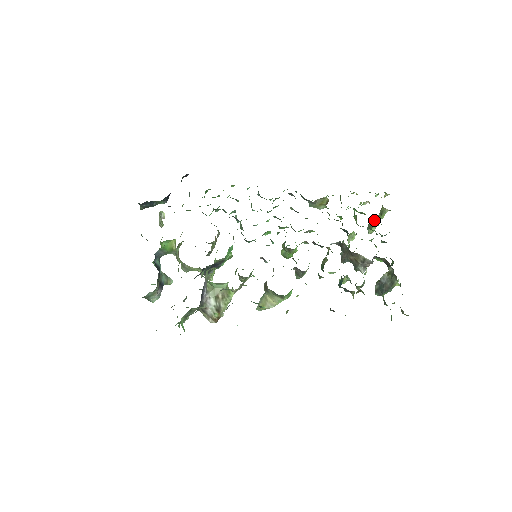
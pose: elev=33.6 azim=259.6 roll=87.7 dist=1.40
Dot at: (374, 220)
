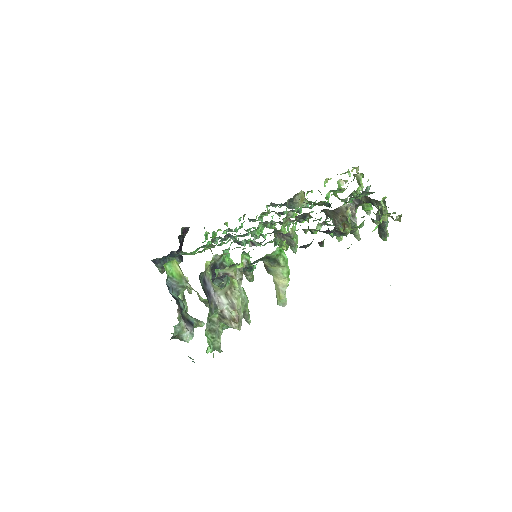
Dot at: occluded
